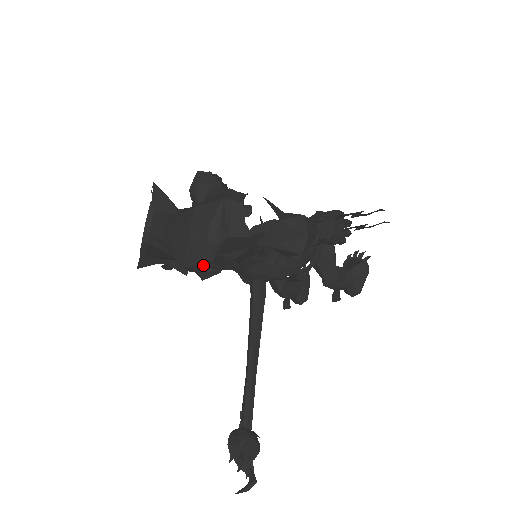
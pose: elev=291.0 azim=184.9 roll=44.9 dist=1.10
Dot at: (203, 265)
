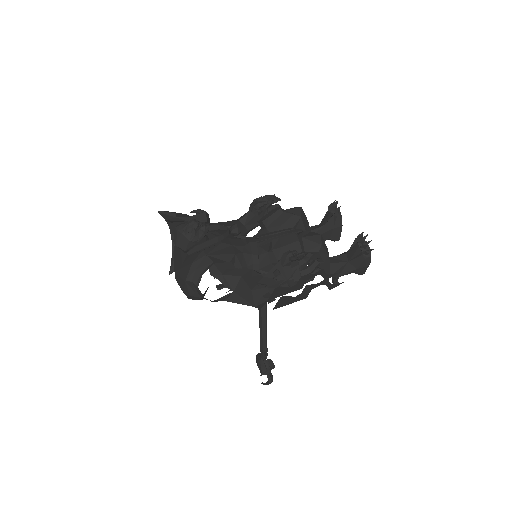
Dot at: occluded
